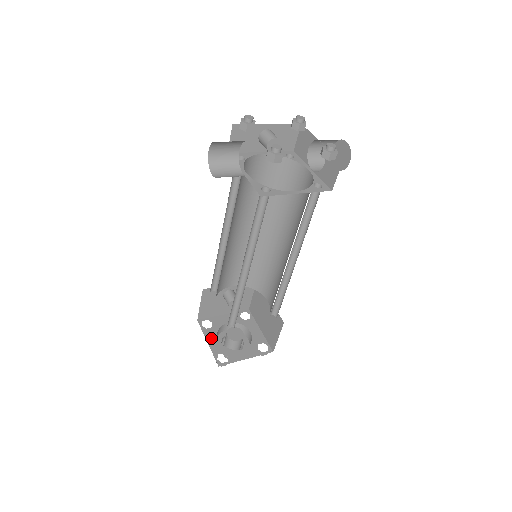
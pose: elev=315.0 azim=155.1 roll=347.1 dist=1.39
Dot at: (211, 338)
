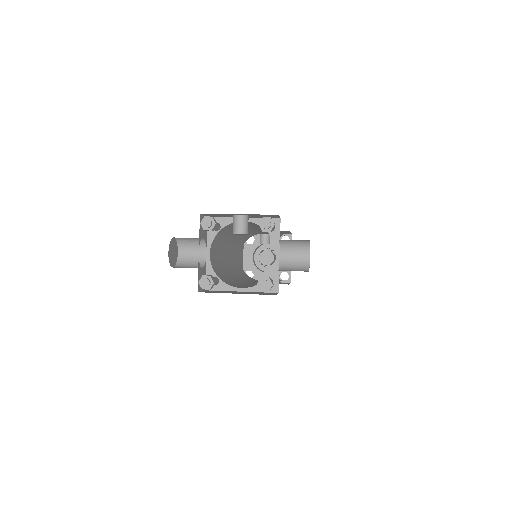
Dot at: (248, 254)
